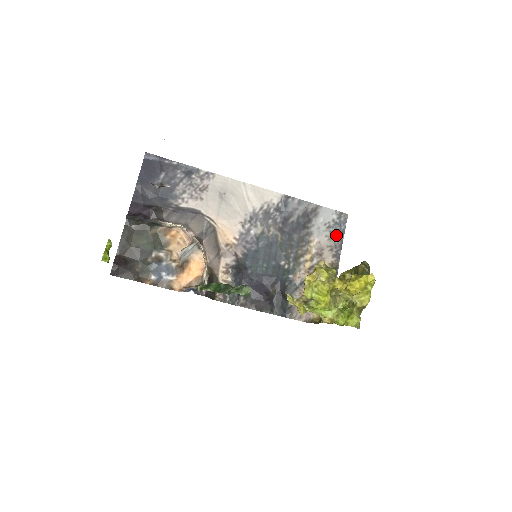
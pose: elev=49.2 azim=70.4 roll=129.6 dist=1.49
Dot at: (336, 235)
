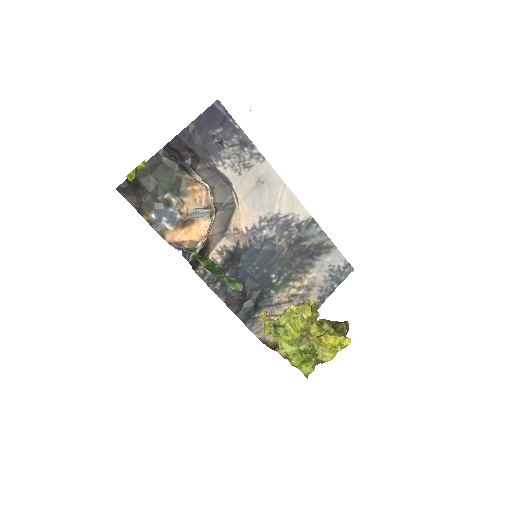
Dot at: (333, 281)
